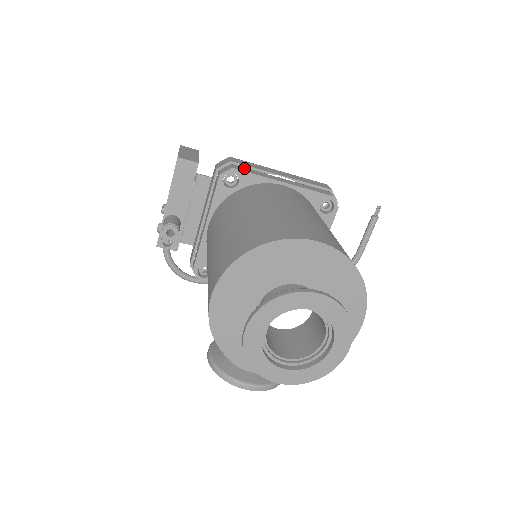
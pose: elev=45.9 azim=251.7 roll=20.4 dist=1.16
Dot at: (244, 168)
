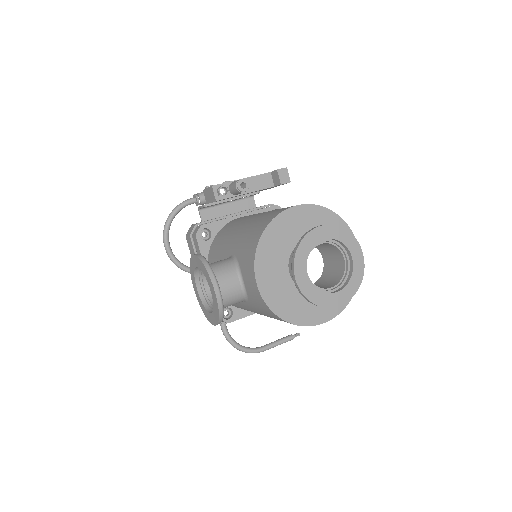
Dot at: occluded
